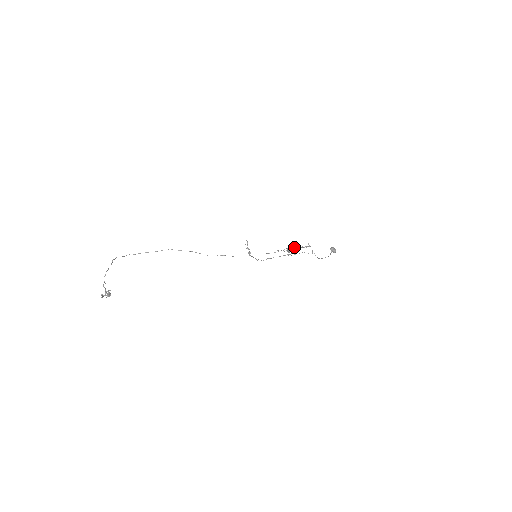
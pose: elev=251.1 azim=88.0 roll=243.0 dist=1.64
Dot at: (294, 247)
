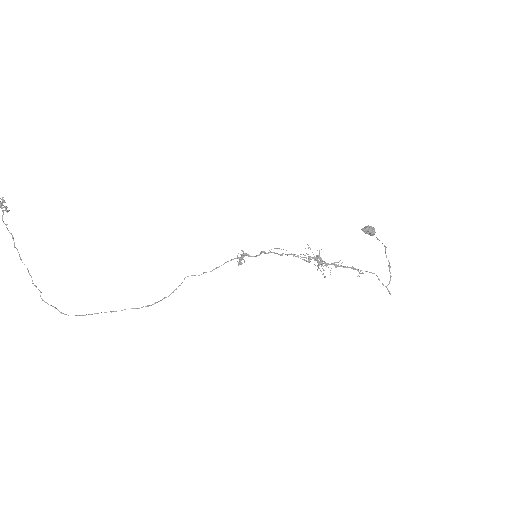
Dot at: (325, 264)
